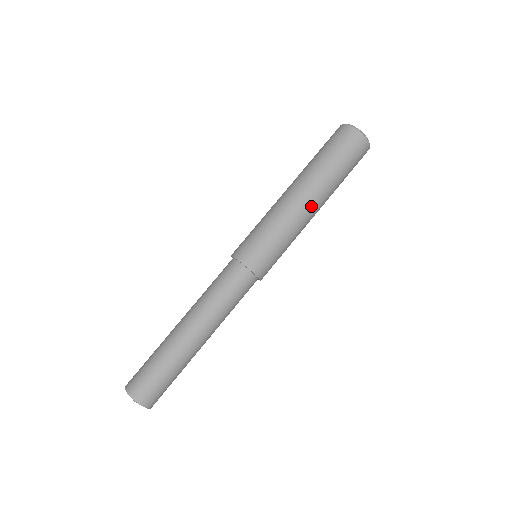
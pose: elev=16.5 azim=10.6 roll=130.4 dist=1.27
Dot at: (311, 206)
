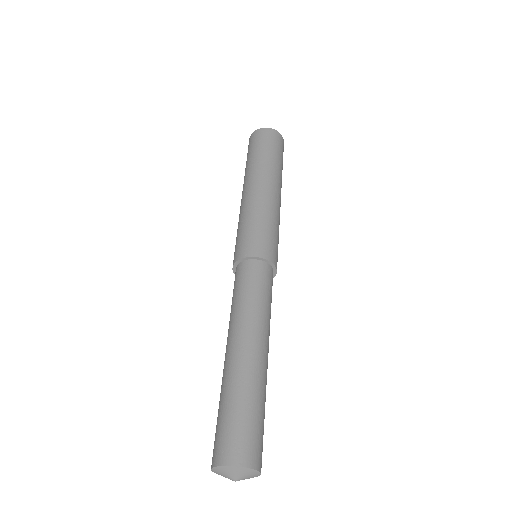
Dot at: (279, 195)
